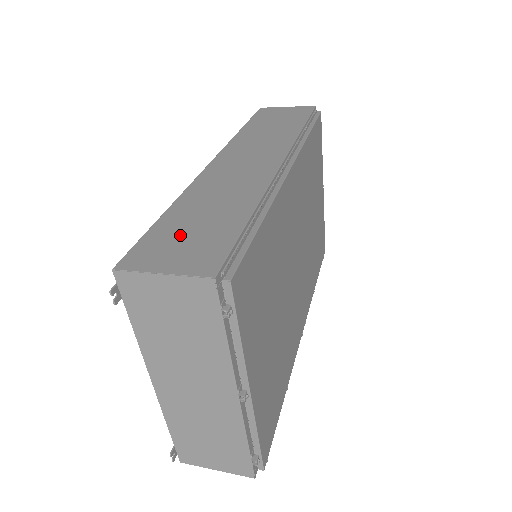
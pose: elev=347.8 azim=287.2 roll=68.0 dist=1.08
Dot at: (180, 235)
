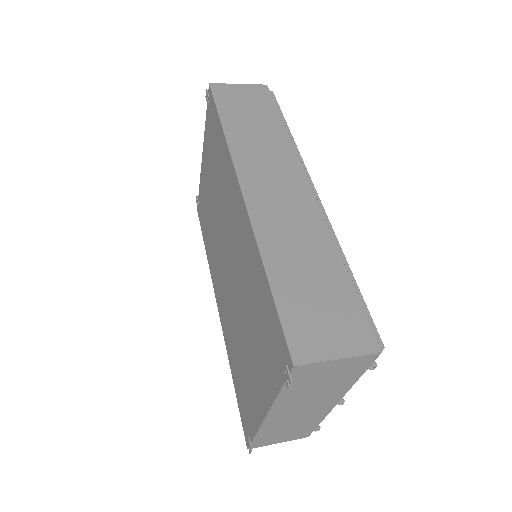
Dot at: (312, 307)
